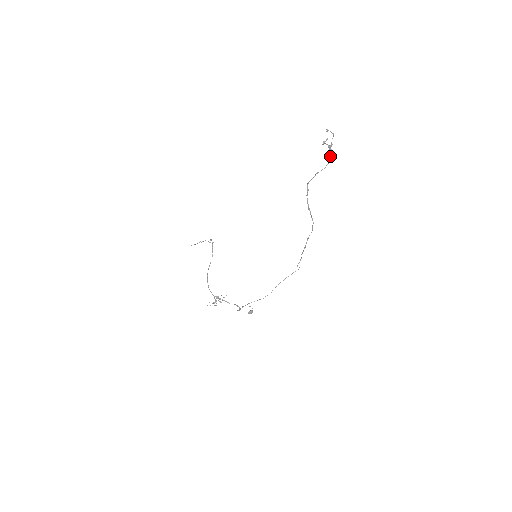
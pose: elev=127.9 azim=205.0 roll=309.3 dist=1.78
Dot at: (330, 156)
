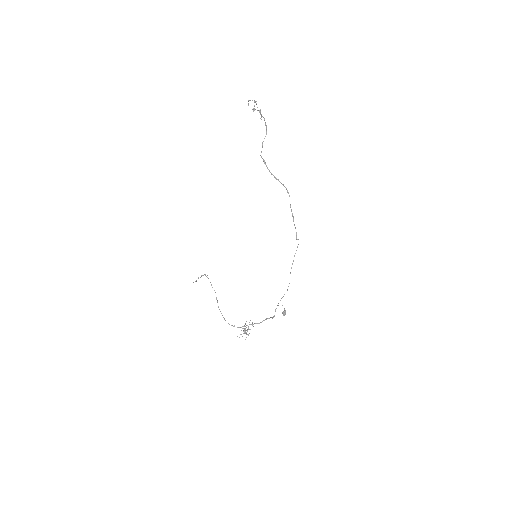
Dot at: occluded
